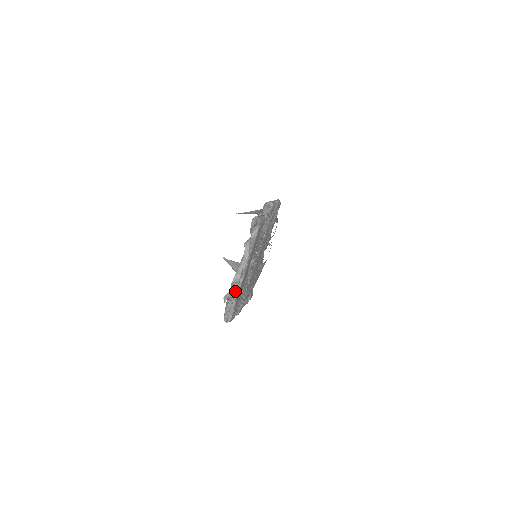
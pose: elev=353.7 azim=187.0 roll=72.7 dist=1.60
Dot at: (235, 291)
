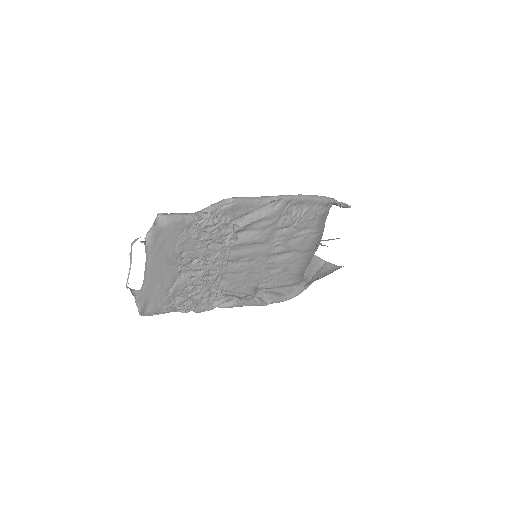
Dot at: occluded
